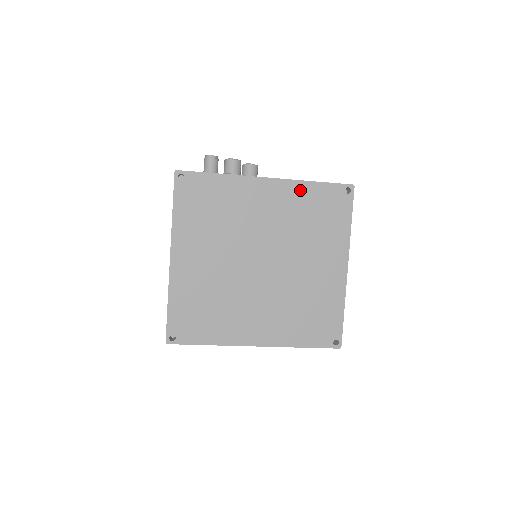
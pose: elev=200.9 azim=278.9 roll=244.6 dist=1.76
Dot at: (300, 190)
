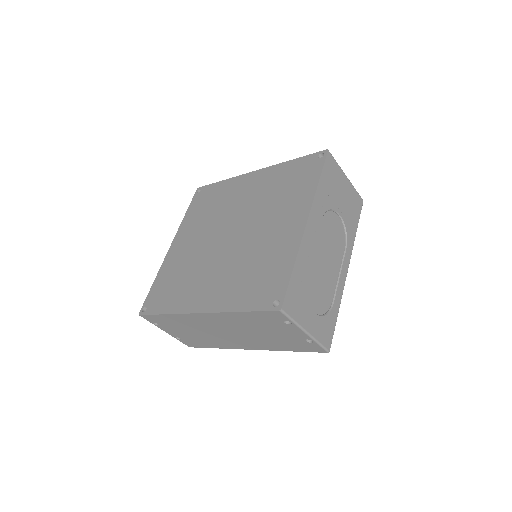
Dot at: (278, 170)
